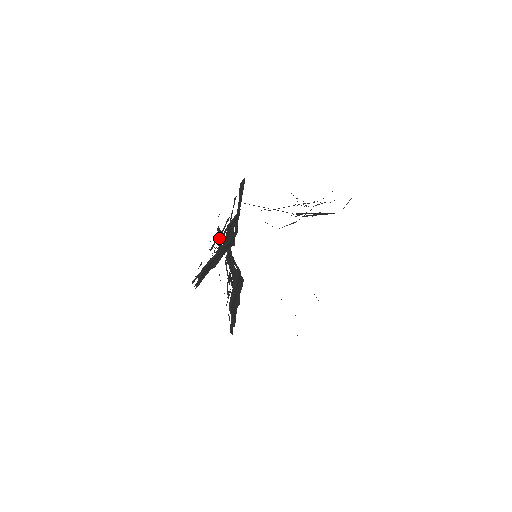
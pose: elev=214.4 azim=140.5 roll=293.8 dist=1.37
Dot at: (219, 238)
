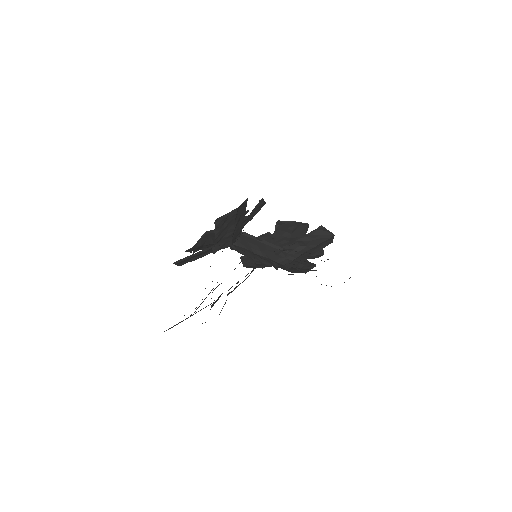
Dot at: occluded
